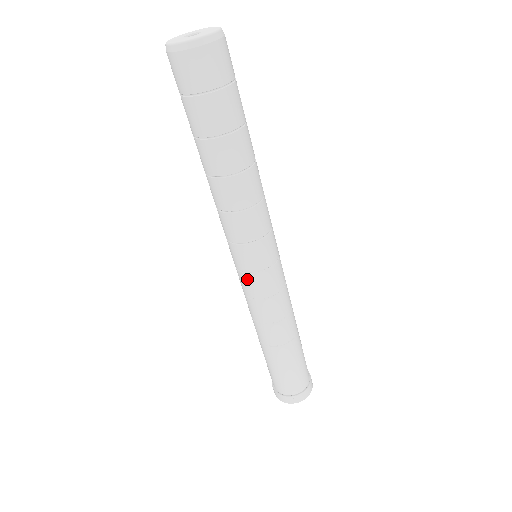
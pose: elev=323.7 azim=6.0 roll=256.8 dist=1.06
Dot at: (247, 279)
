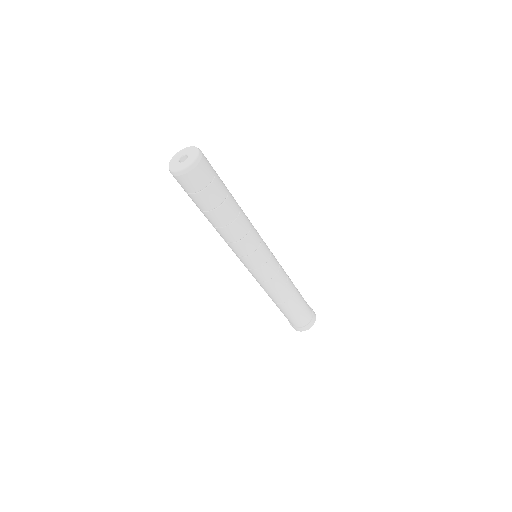
Dot at: (261, 271)
